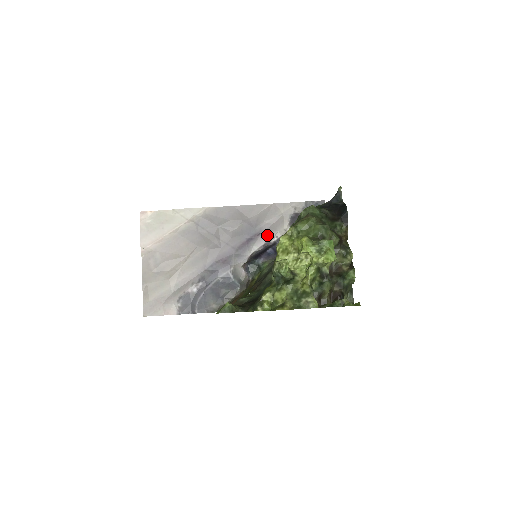
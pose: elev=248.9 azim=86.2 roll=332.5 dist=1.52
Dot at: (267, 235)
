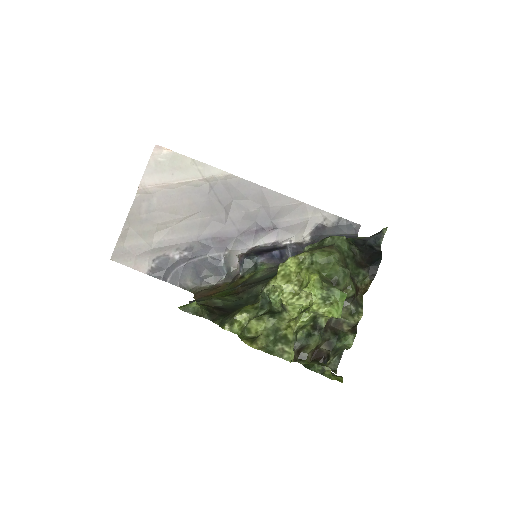
Dot at: (281, 234)
